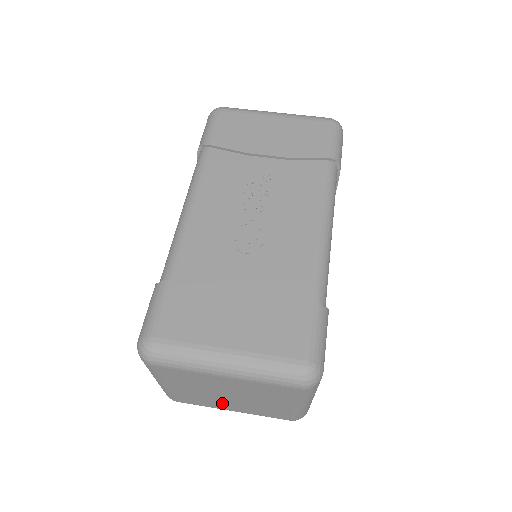
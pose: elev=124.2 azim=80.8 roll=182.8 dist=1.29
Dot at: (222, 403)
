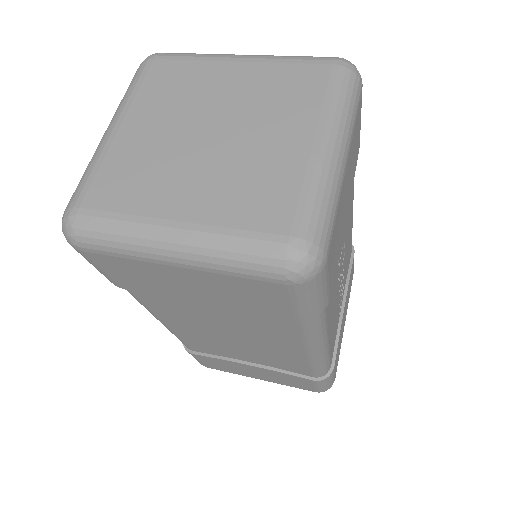
Dot at: (177, 179)
